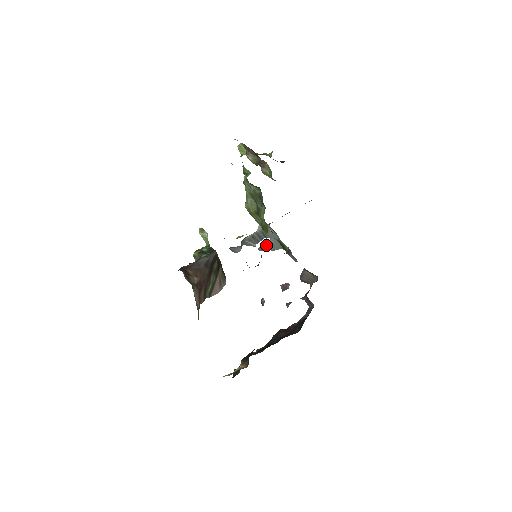
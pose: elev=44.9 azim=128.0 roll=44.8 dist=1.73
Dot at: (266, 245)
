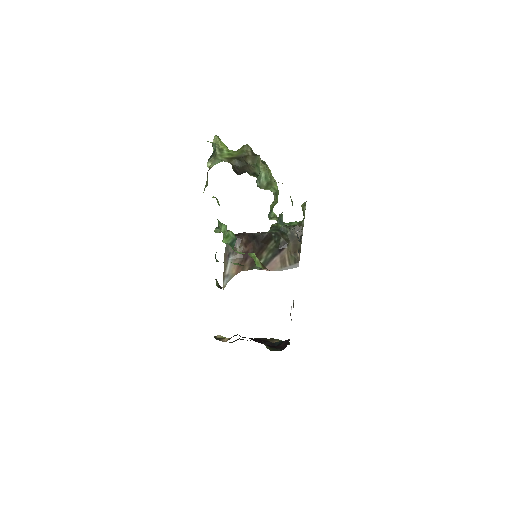
Dot at: (298, 250)
